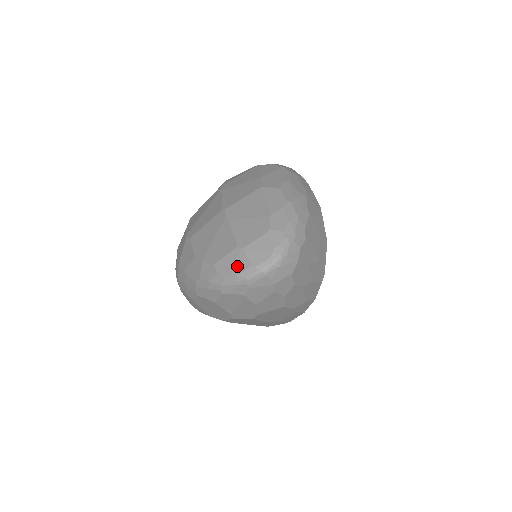
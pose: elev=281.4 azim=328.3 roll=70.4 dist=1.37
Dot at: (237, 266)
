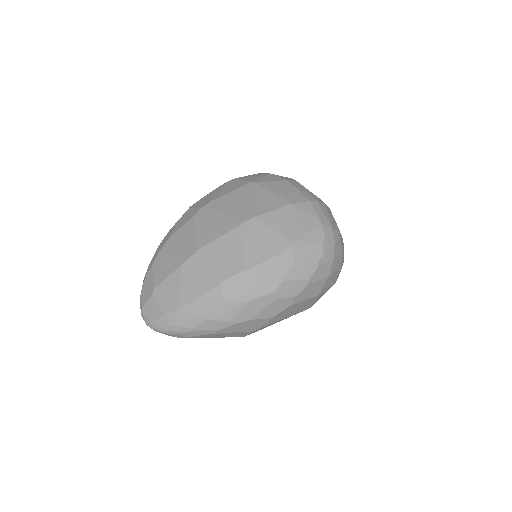
Dot at: (145, 292)
